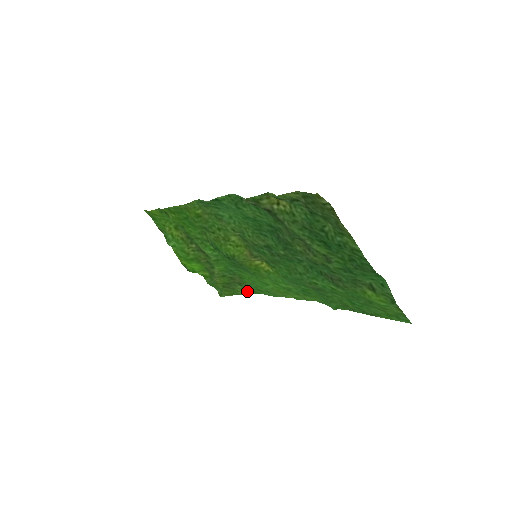
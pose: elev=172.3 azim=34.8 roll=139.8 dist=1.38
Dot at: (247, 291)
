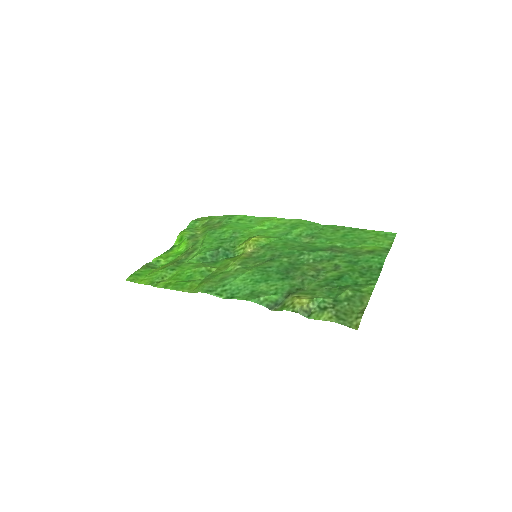
Dot at: (224, 217)
